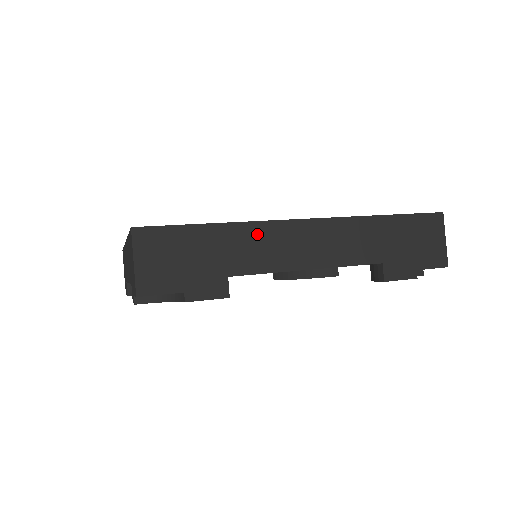
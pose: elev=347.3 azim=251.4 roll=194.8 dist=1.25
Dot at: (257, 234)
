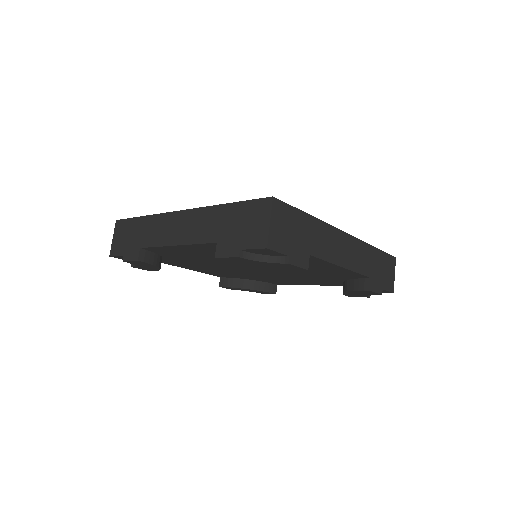
Dot at: (326, 232)
